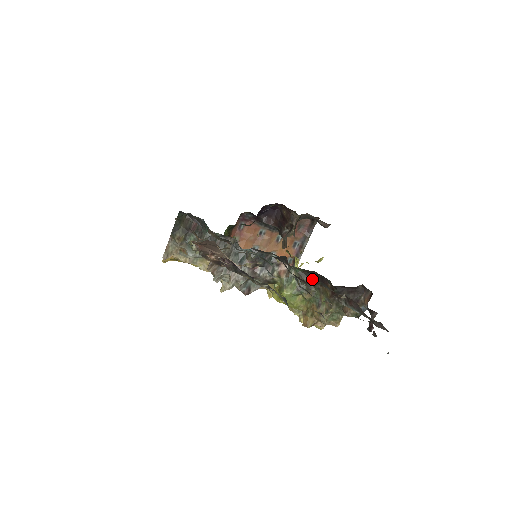
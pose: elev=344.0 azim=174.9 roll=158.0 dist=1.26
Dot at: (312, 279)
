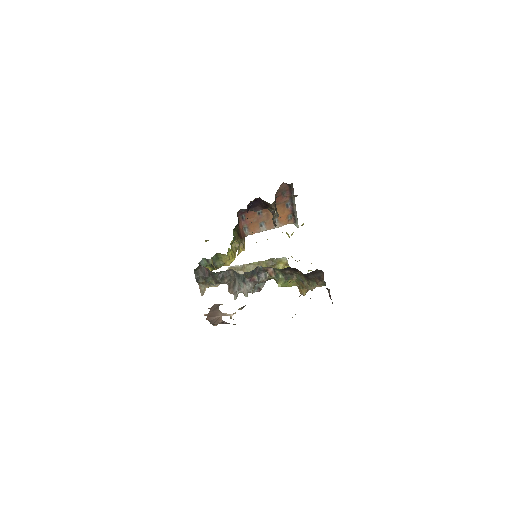
Dot at: (290, 270)
